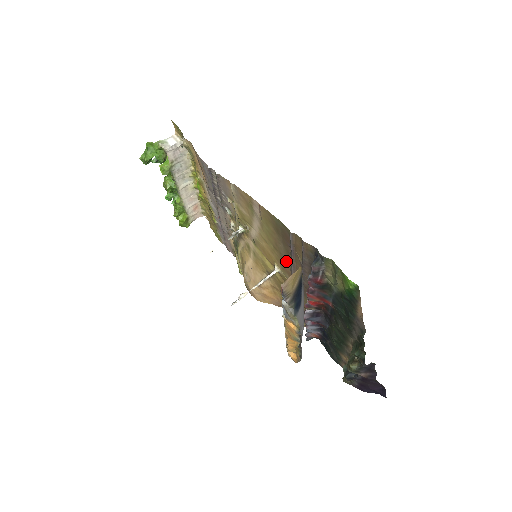
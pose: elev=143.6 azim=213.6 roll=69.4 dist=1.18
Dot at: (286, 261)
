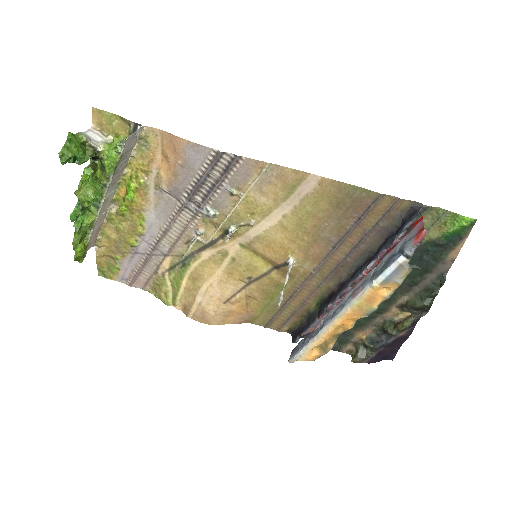
Dot at: (324, 243)
